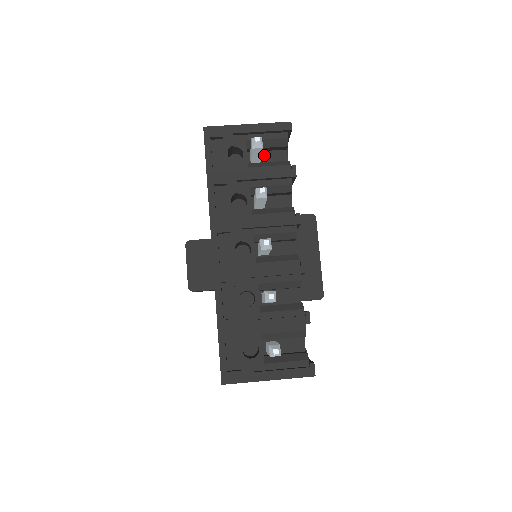
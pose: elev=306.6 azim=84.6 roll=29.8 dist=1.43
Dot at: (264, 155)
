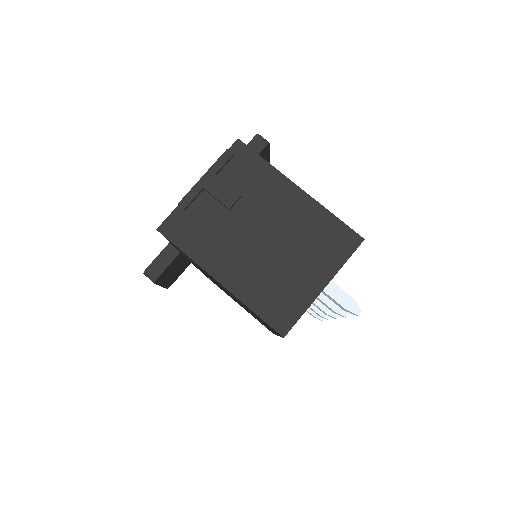
Dot at: occluded
